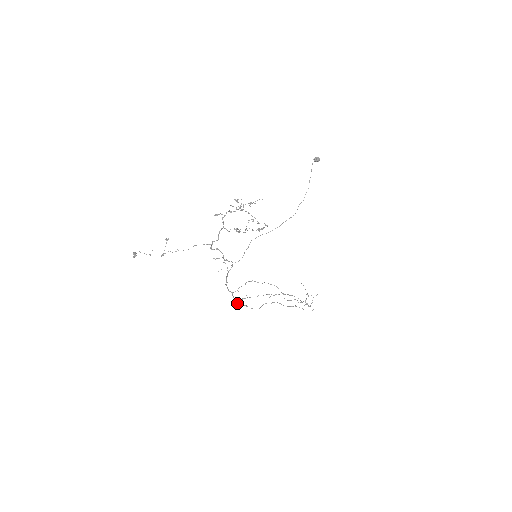
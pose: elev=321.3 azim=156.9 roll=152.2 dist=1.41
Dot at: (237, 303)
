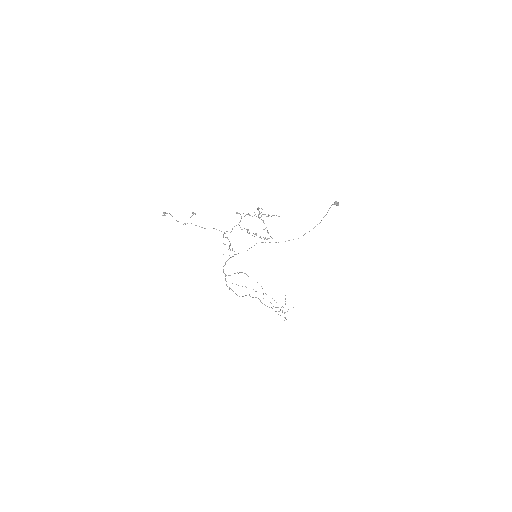
Dot at: (226, 285)
